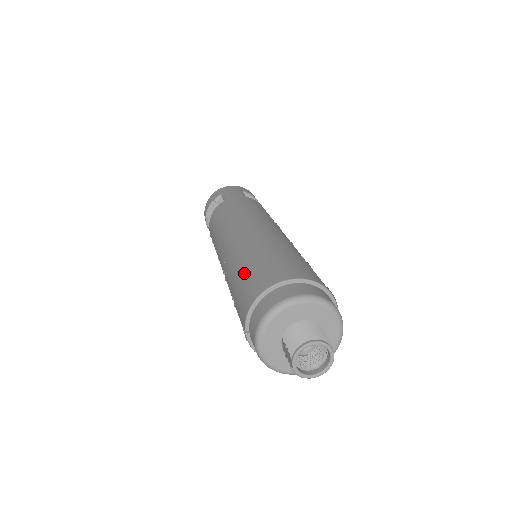
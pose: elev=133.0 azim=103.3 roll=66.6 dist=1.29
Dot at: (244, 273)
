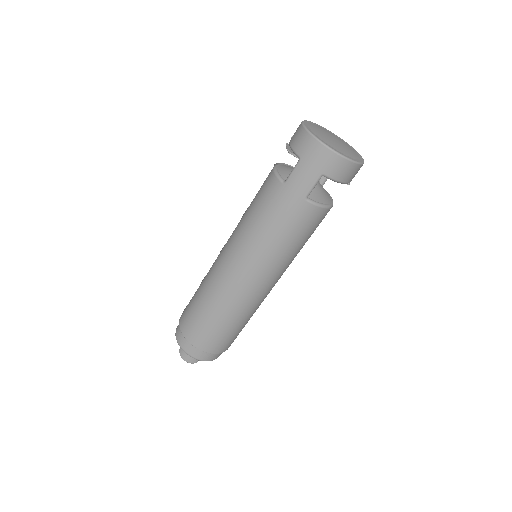
Dot at: (195, 303)
